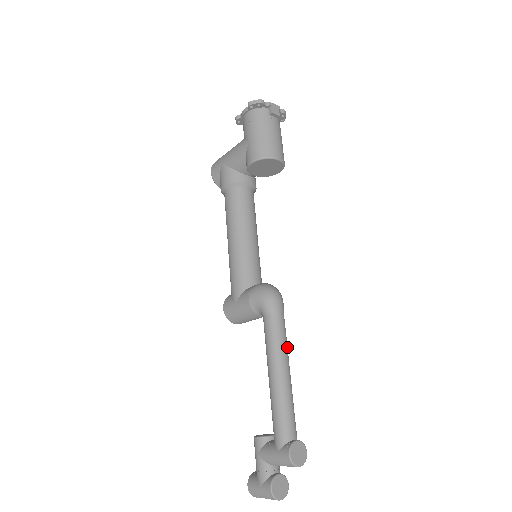
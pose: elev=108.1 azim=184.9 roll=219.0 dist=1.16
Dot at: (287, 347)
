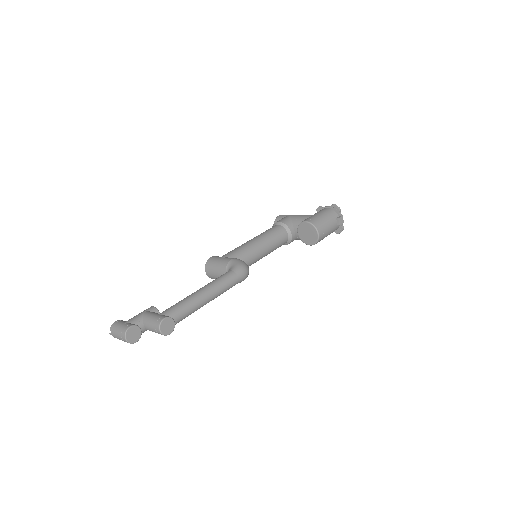
Dot at: (222, 293)
